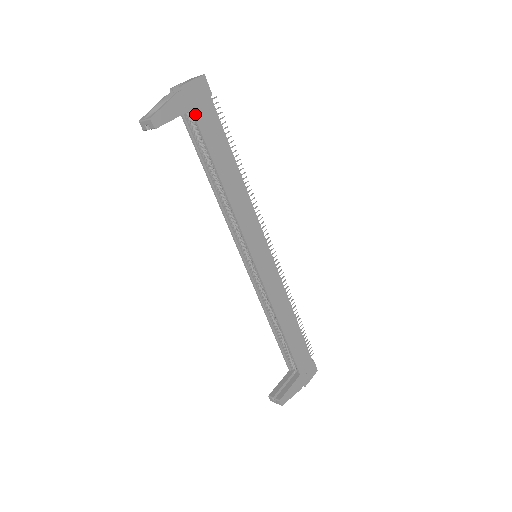
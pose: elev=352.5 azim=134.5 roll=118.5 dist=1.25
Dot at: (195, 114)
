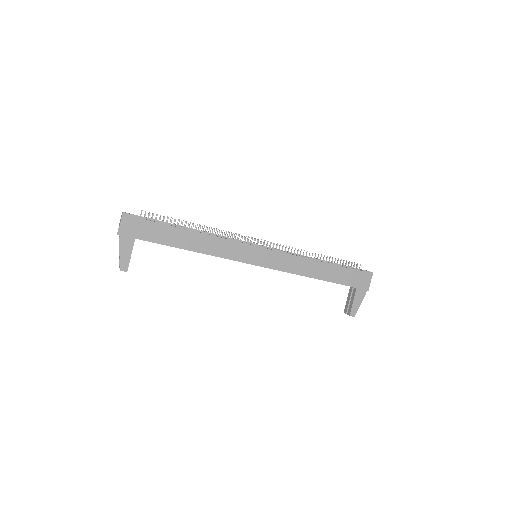
Dot at: (139, 238)
